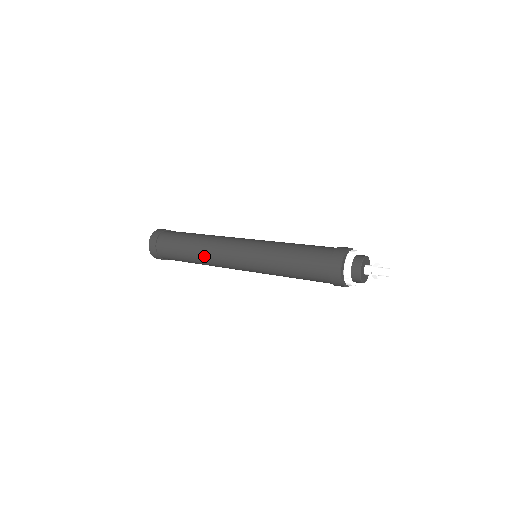
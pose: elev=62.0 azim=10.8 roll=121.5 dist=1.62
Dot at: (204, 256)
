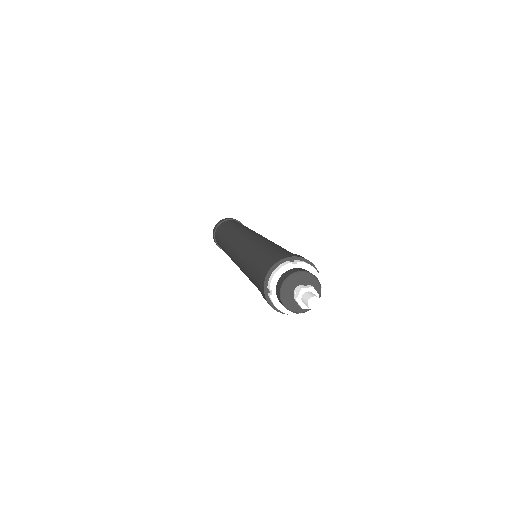
Dot at: (225, 245)
